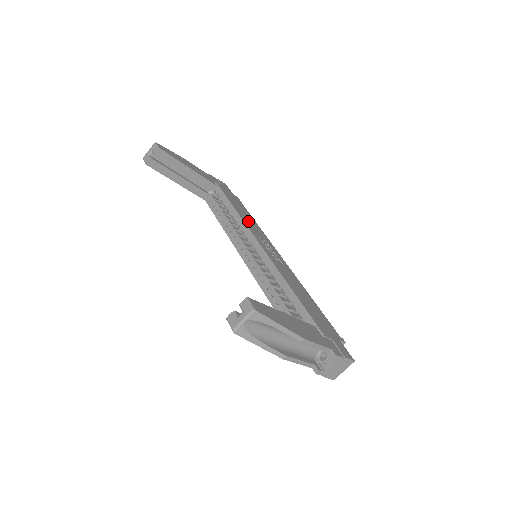
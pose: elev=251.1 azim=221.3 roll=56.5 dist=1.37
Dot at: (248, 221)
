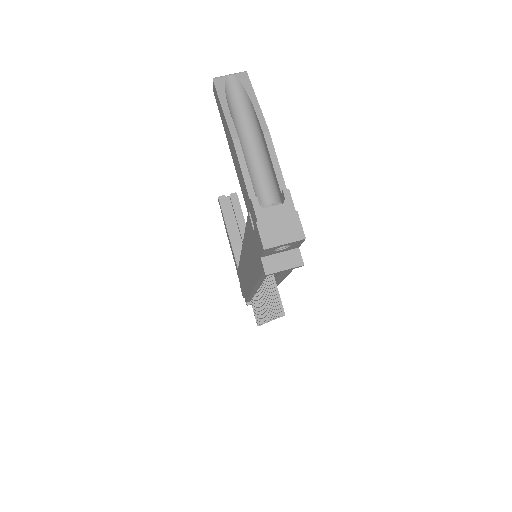
Dot at: occluded
